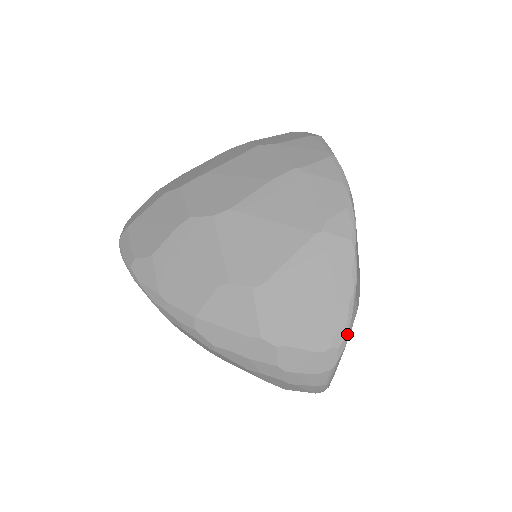
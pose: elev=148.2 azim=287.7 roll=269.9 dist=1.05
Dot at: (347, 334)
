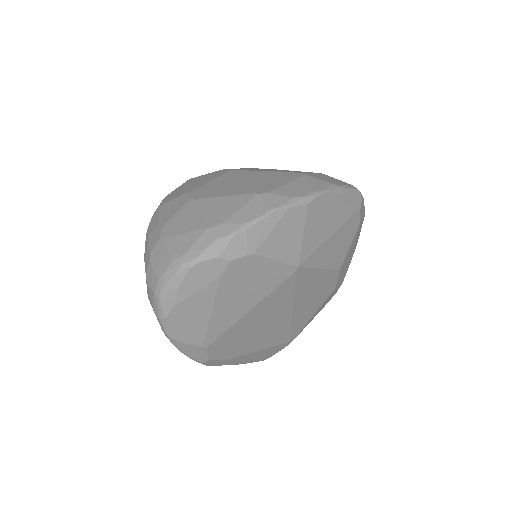
Dot at: (196, 259)
